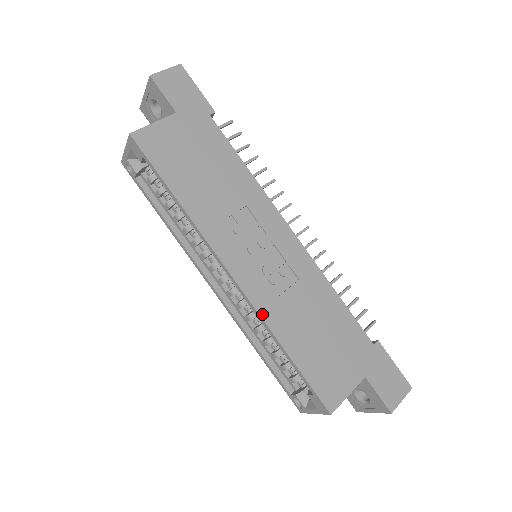
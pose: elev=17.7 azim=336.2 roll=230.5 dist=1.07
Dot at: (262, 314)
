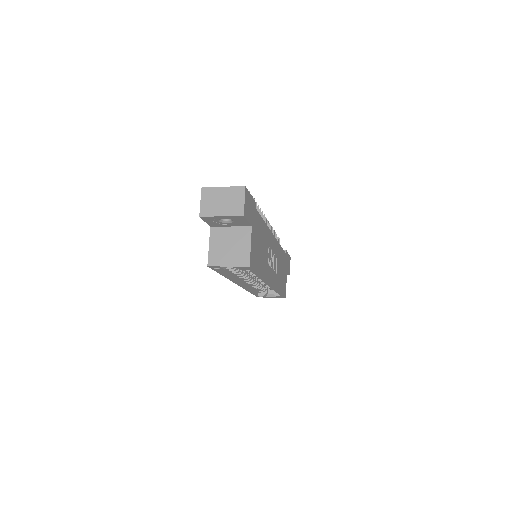
Dot at: (276, 288)
